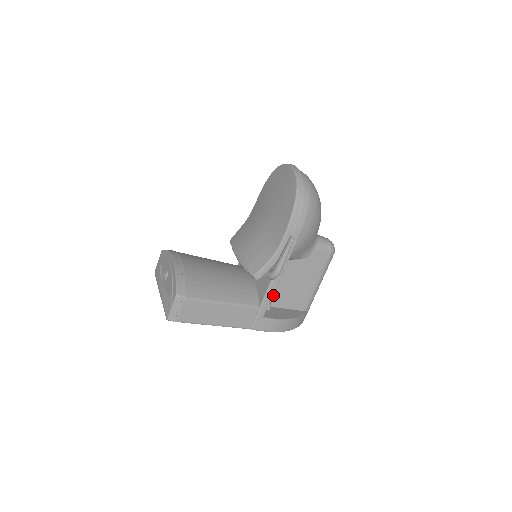
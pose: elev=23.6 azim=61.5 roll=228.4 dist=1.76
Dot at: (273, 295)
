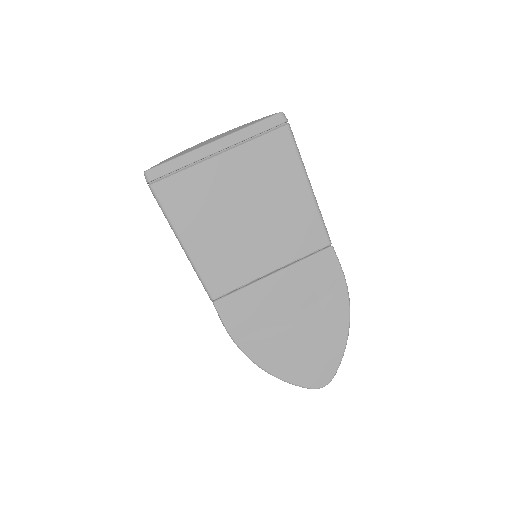
Dot at: occluded
